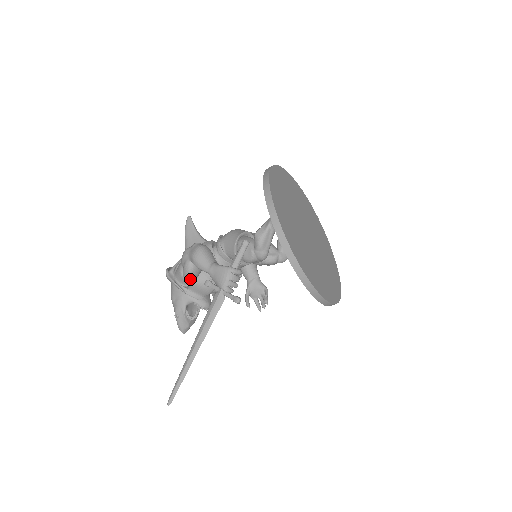
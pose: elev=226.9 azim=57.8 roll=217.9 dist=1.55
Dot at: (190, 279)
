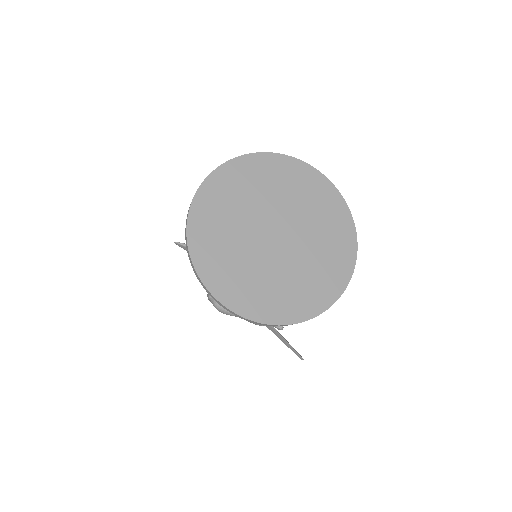
Dot at: occluded
